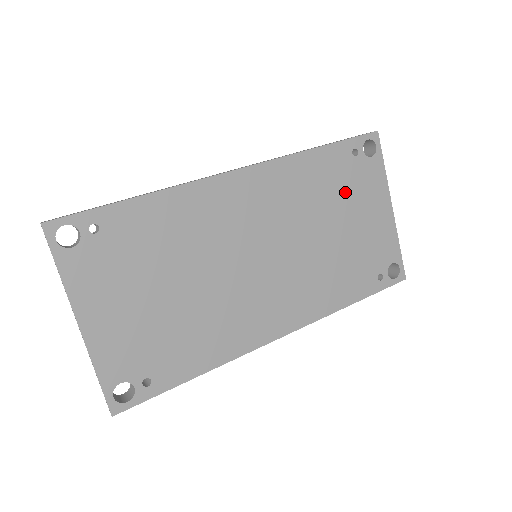
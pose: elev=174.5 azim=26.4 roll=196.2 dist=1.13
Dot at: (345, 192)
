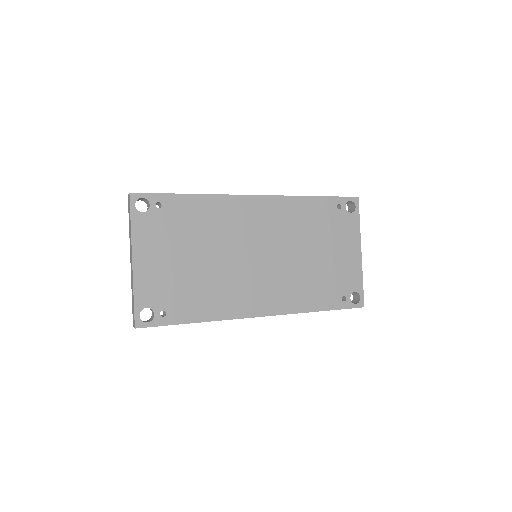
Dot at: (327, 231)
